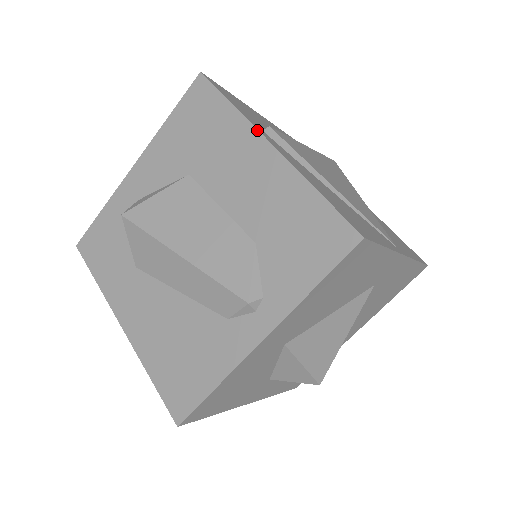
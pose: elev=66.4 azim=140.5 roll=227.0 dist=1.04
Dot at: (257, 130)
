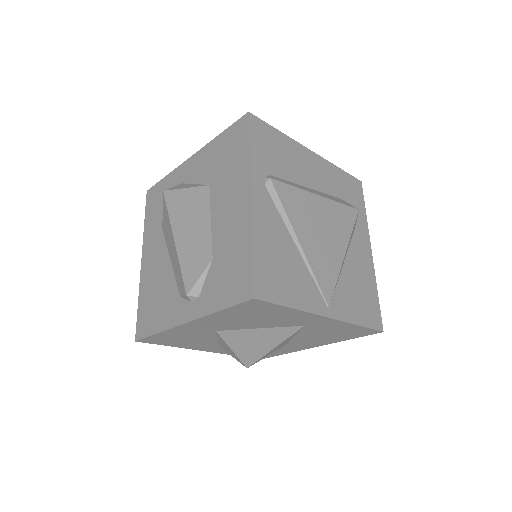
Dot at: (250, 180)
